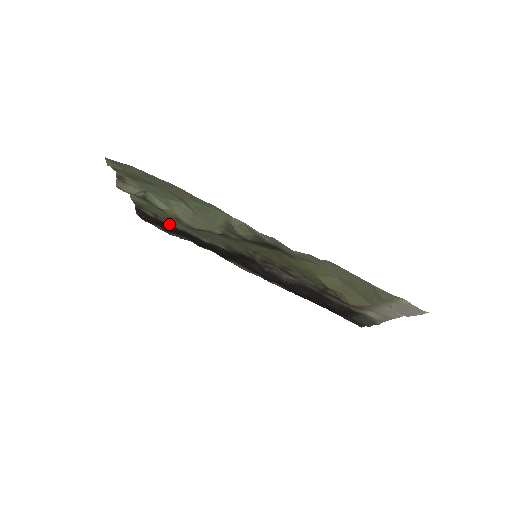
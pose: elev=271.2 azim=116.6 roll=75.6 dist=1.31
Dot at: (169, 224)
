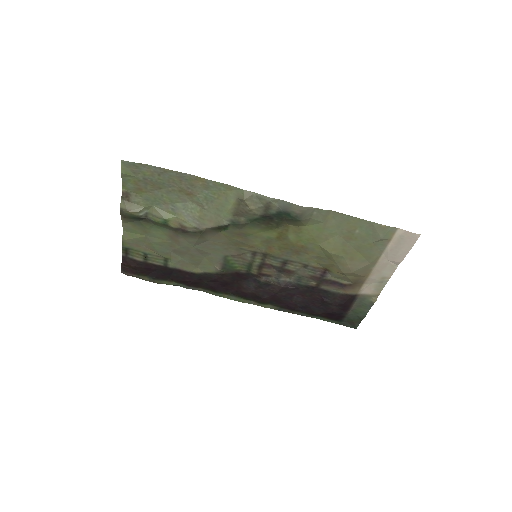
Dot at: (159, 264)
